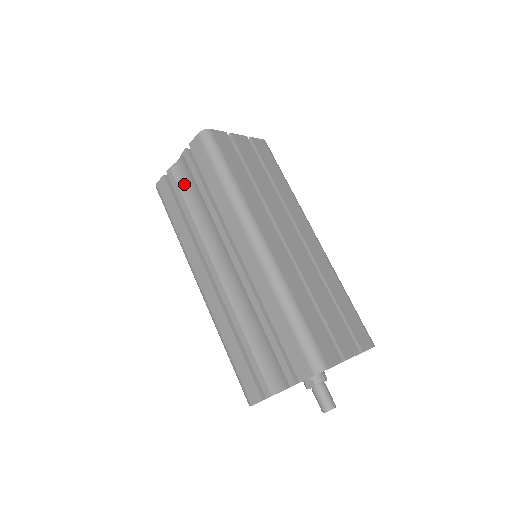
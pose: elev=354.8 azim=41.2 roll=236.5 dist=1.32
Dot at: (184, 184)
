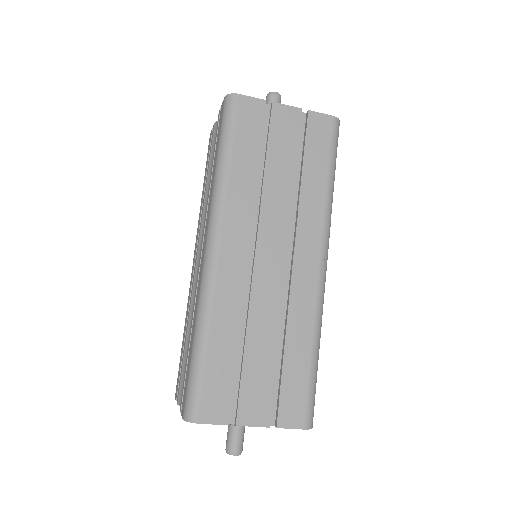
Dot at: occluded
